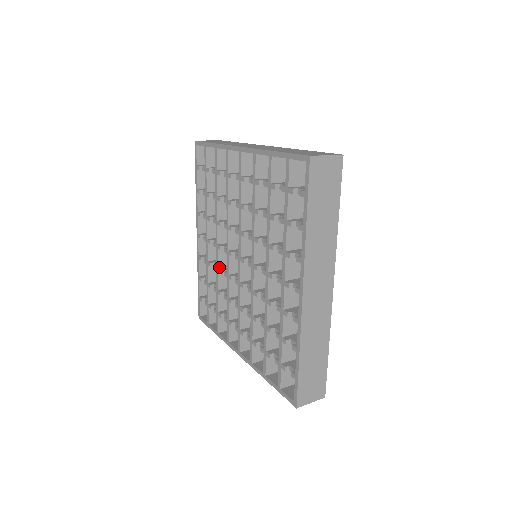
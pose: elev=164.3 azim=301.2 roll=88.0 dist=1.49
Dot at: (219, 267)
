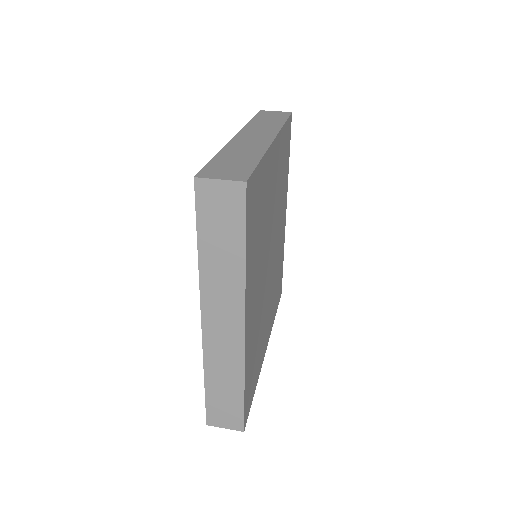
Dot at: occluded
